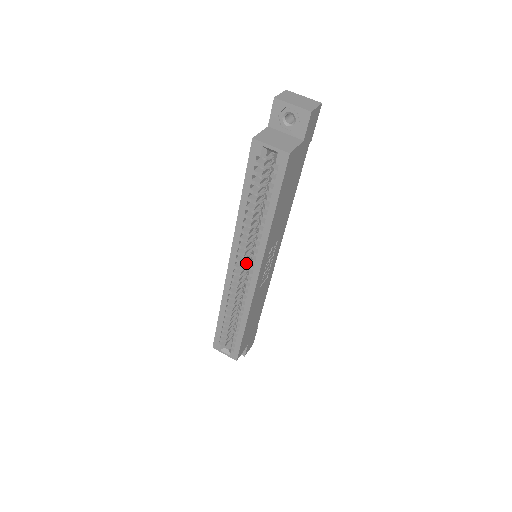
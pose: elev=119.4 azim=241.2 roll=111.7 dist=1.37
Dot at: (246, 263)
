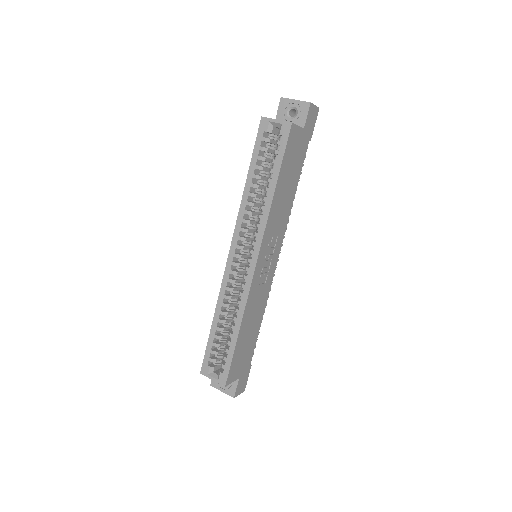
Dot at: occluded
